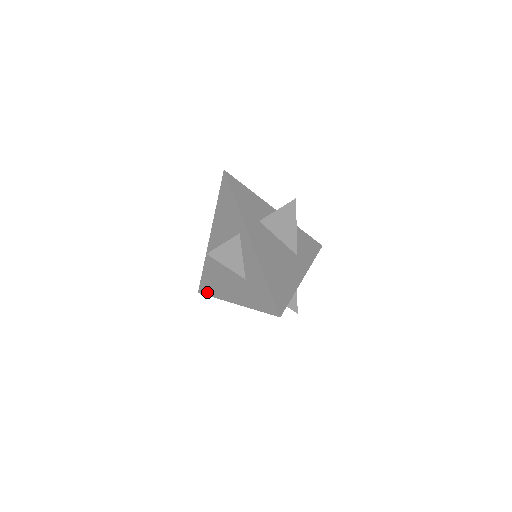
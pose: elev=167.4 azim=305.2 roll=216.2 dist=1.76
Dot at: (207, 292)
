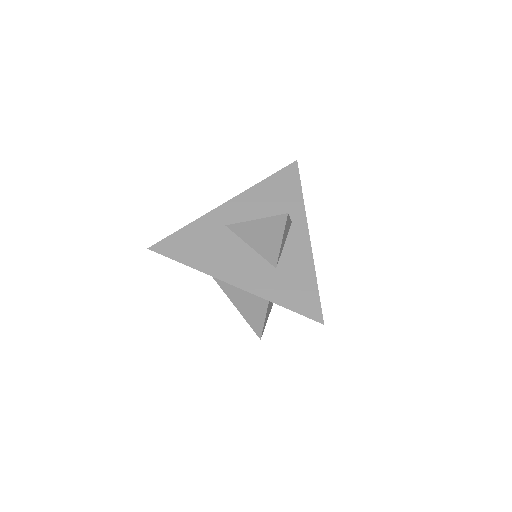
Dot at: (174, 255)
